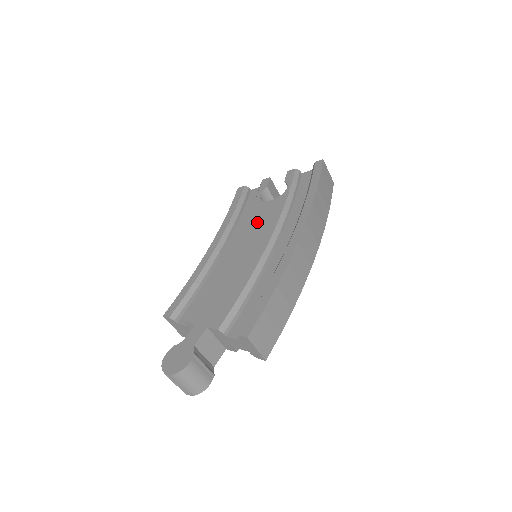
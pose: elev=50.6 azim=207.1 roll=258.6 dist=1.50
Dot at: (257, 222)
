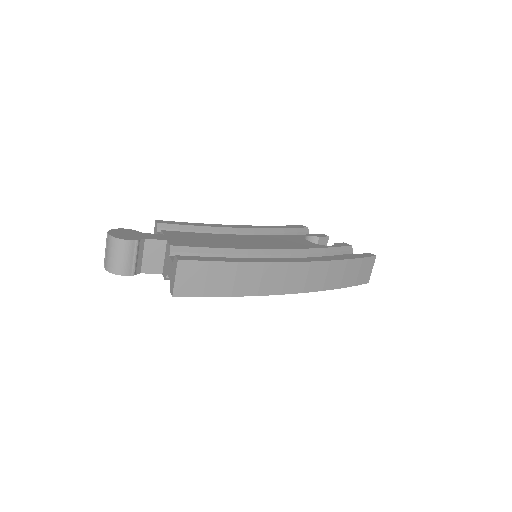
Dot at: (283, 240)
